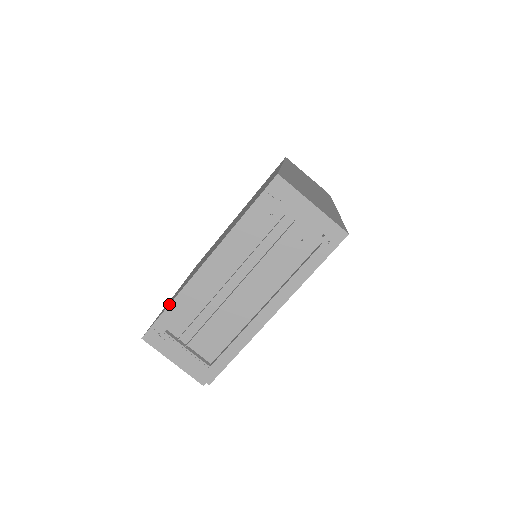
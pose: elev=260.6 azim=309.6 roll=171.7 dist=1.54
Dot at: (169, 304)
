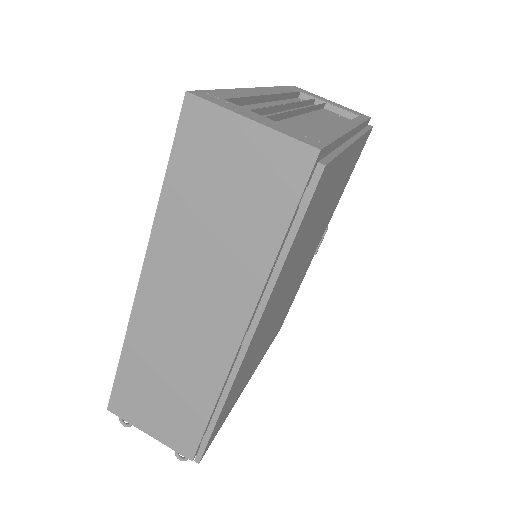
Dot at: (222, 89)
